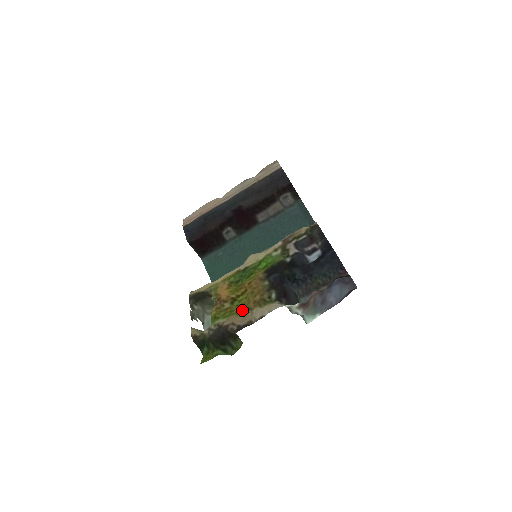
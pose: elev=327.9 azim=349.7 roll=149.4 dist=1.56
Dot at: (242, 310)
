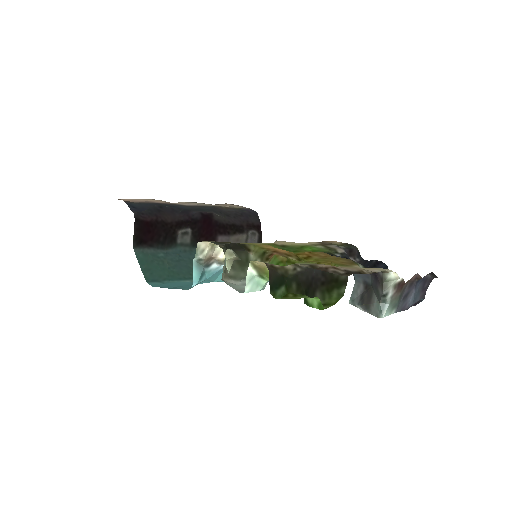
Dot at: occluded
